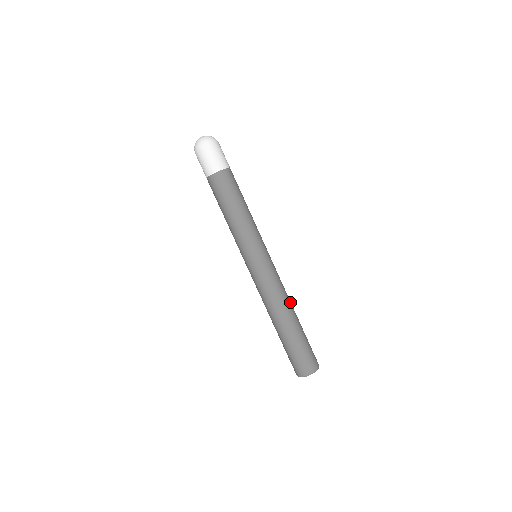
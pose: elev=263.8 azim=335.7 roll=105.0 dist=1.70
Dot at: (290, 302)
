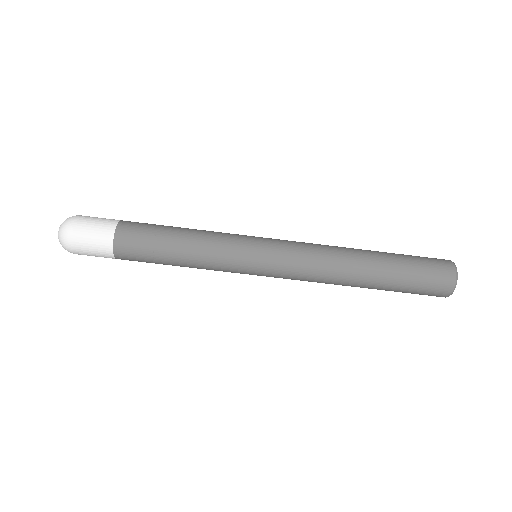
Dot at: (345, 253)
